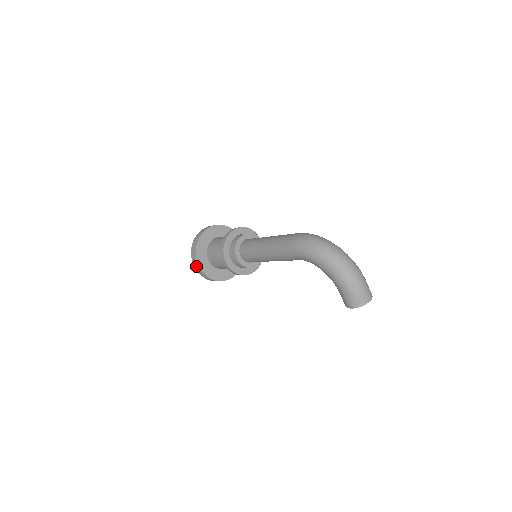
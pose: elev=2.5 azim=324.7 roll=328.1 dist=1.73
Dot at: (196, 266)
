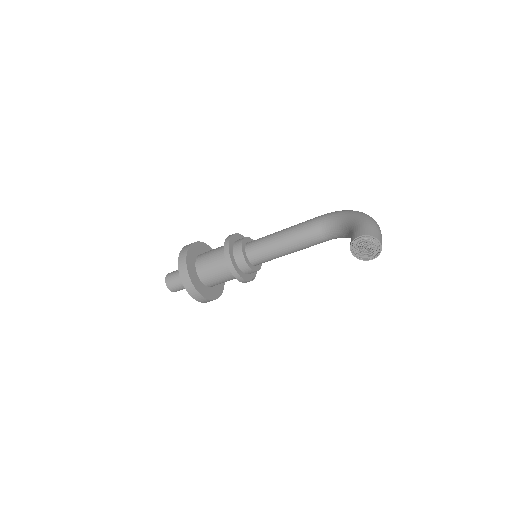
Dot at: (186, 247)
